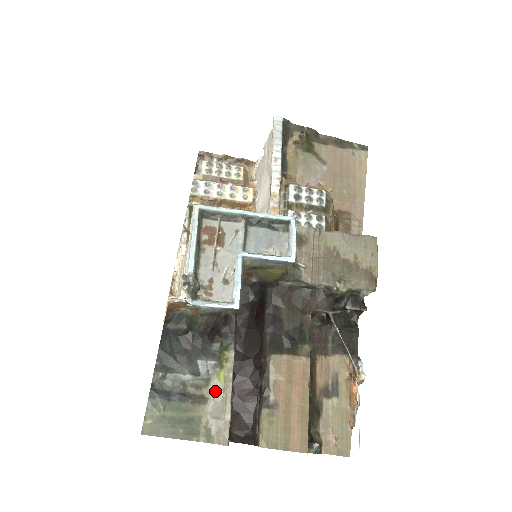
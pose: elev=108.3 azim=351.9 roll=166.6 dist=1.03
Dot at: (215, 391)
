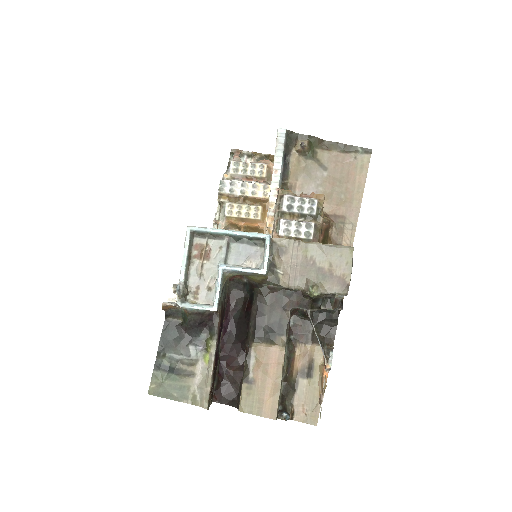
Dot at: (201, 369)
